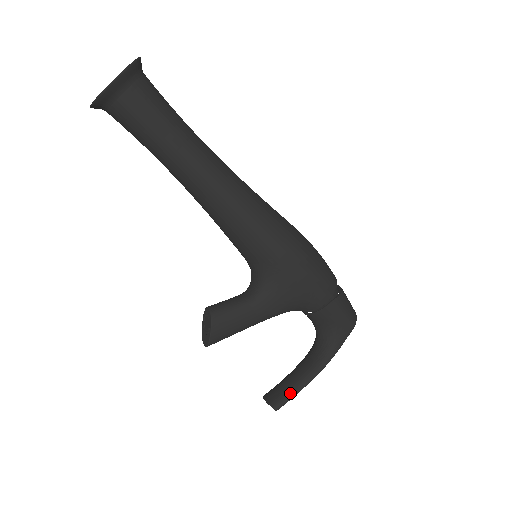
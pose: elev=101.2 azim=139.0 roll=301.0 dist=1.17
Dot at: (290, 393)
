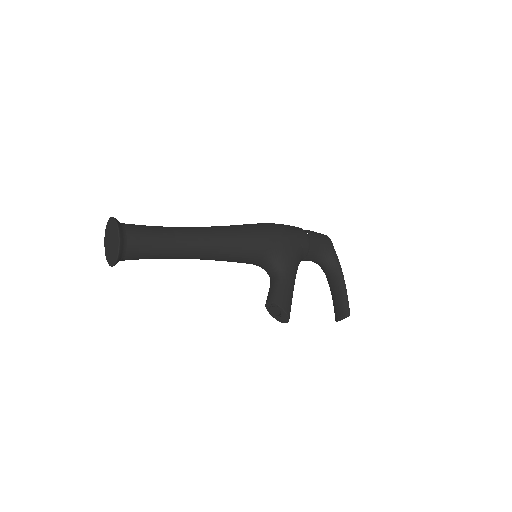
Dot at: (345, 301)
